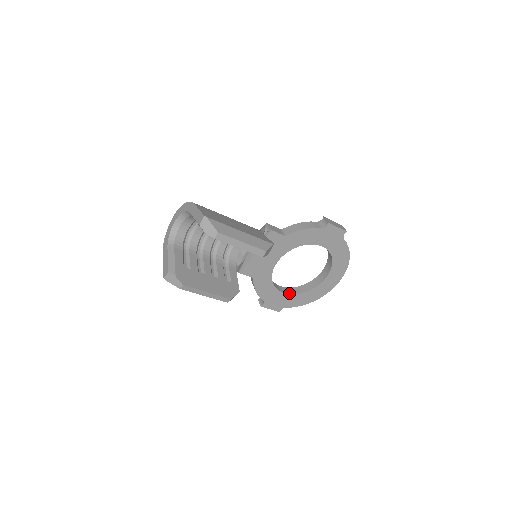
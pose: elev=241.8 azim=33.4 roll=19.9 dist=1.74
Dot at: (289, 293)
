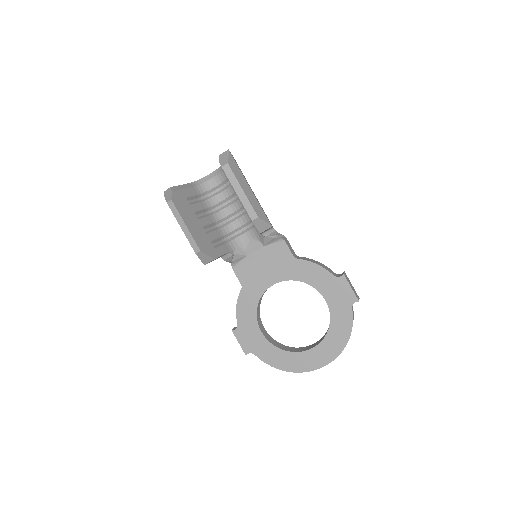
Dot at: (267, 338)
